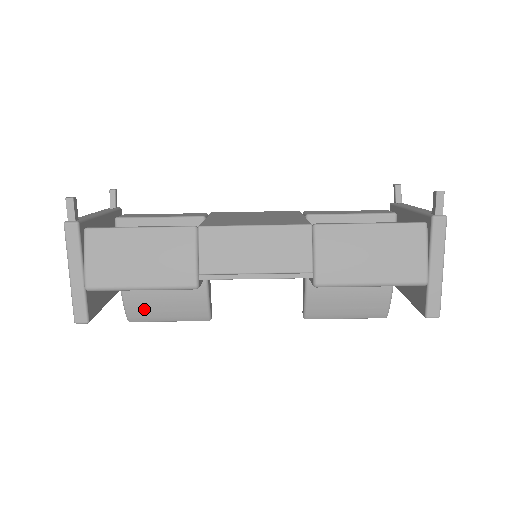
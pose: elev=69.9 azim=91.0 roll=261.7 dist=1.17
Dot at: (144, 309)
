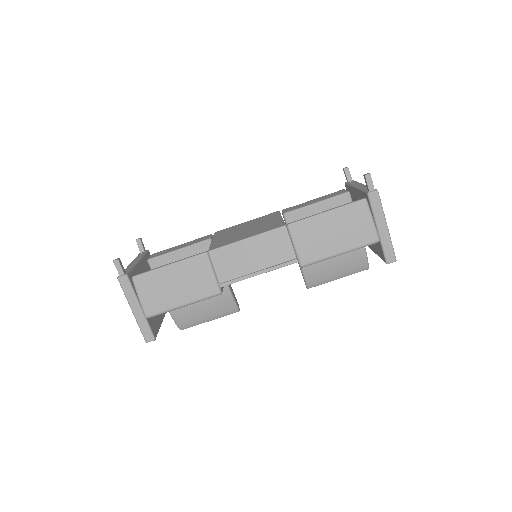
Dot at: (189, 318)
